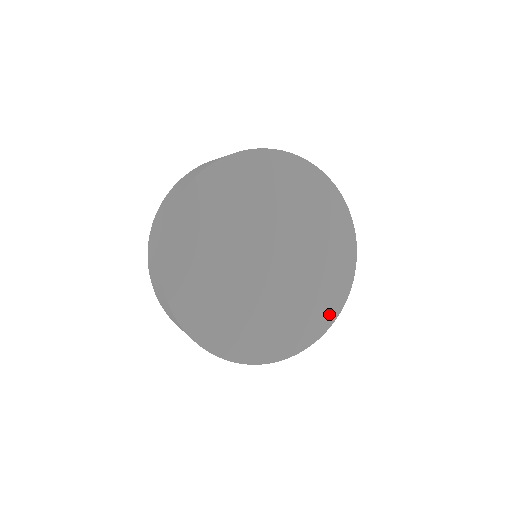
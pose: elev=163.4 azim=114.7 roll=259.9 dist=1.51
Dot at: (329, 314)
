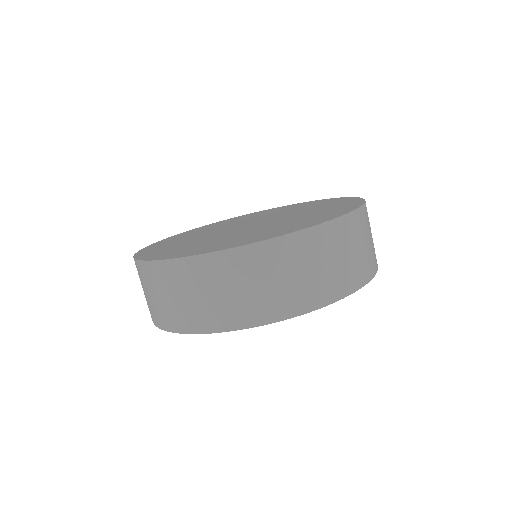
Dot at: (316, 222)
